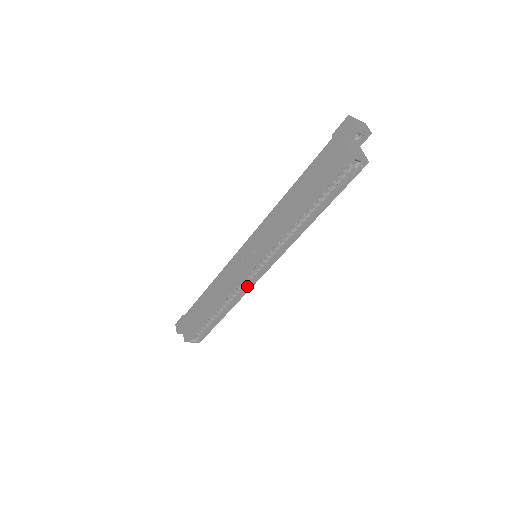
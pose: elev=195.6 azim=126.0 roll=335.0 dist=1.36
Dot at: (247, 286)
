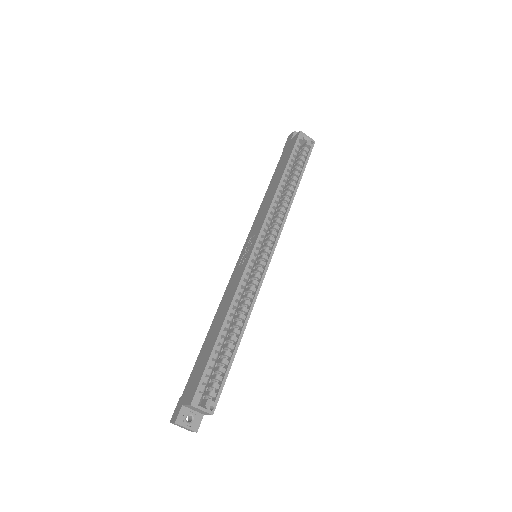
Dot at: (256, 285)
